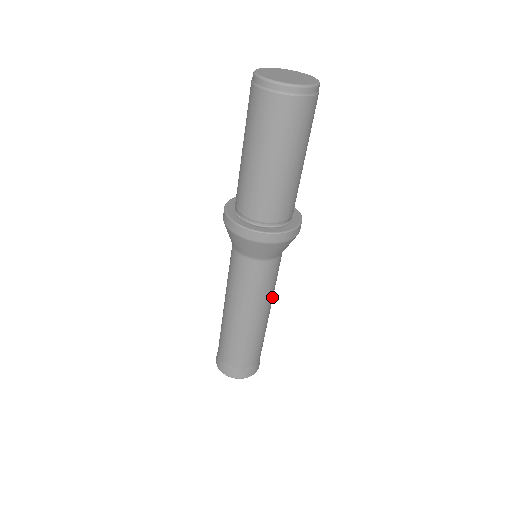
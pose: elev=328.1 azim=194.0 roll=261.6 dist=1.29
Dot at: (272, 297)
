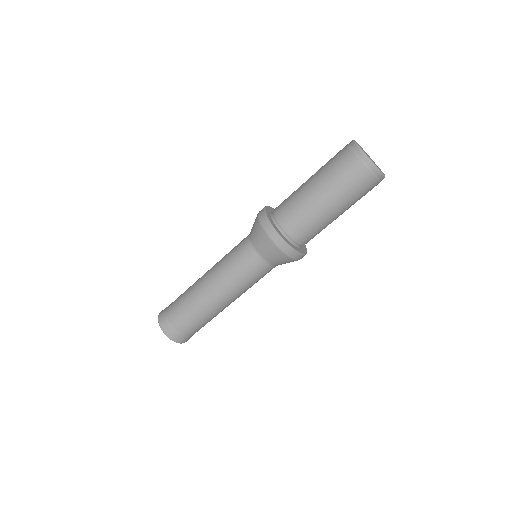
Dot at: (237, 292)
